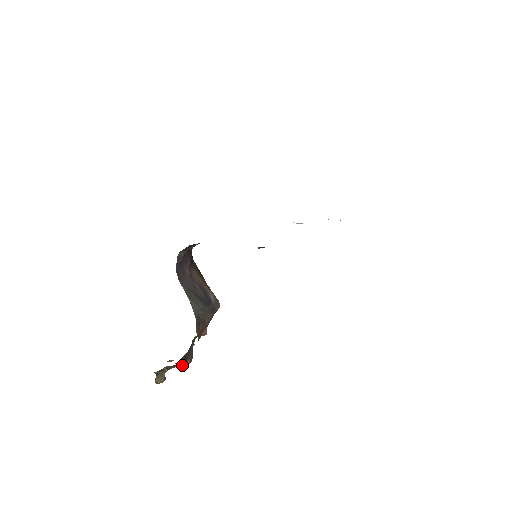
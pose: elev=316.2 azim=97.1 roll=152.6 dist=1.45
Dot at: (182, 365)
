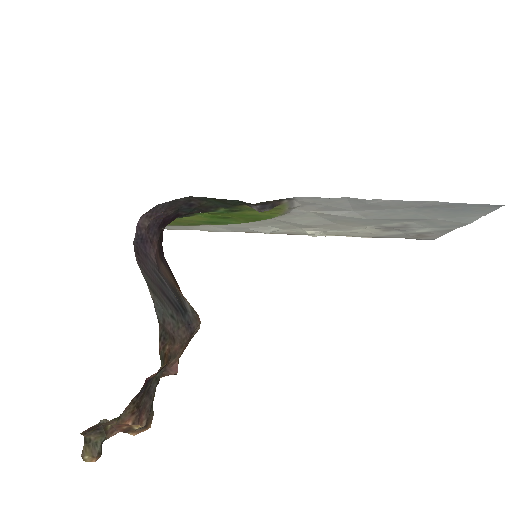
Dot at: (132, 424)
